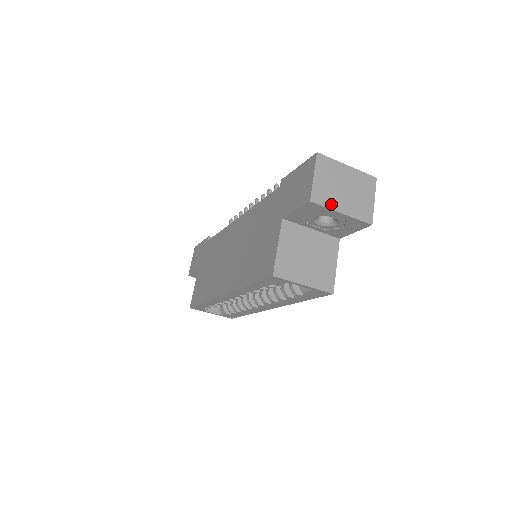
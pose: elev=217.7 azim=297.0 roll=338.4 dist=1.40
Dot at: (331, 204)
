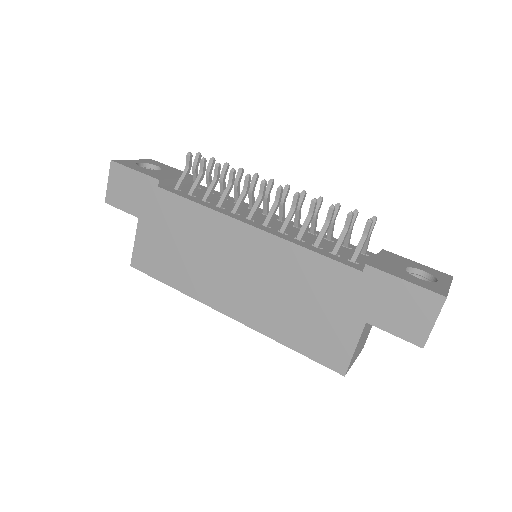
Dot at: occluded
